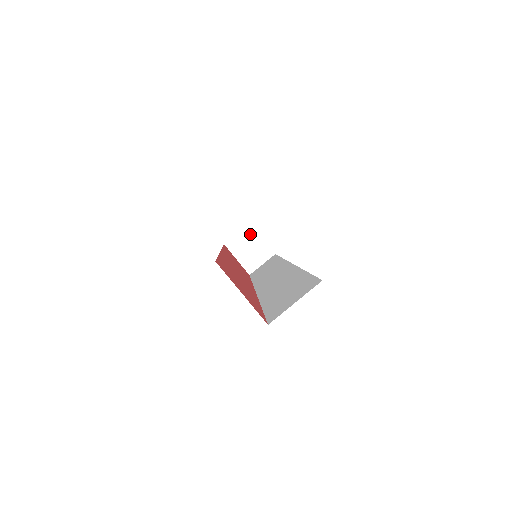
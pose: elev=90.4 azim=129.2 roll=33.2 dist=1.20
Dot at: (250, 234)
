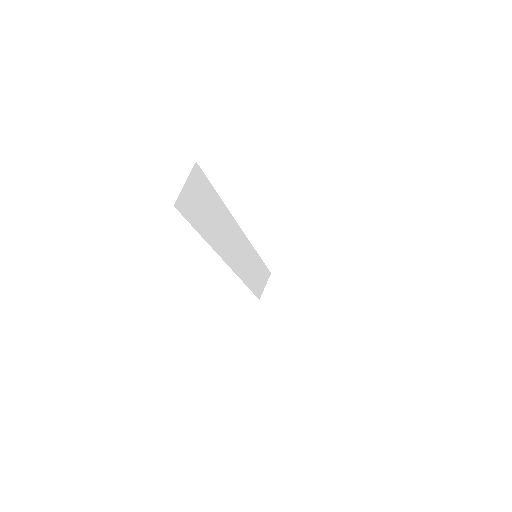
Dot at: (275, 281)
